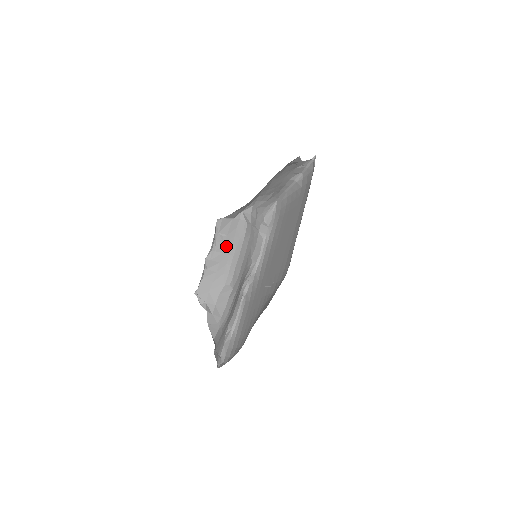
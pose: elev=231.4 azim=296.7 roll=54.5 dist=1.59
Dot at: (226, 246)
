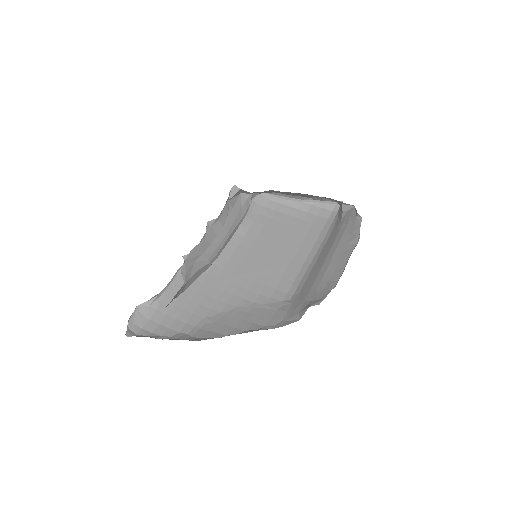
Dot at: (228, 221)
